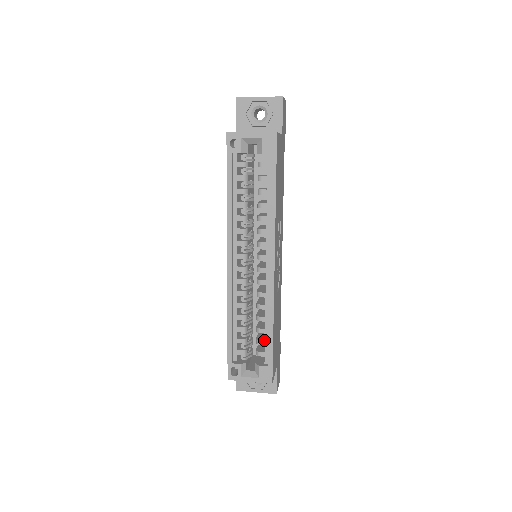
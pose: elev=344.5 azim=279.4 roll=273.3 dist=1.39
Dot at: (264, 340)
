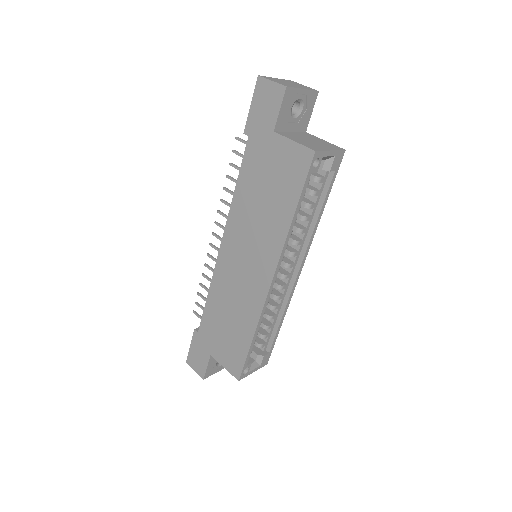
Dot at: (269, 333)
